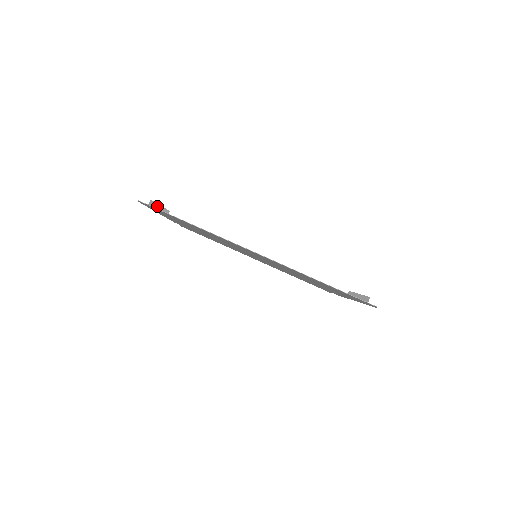
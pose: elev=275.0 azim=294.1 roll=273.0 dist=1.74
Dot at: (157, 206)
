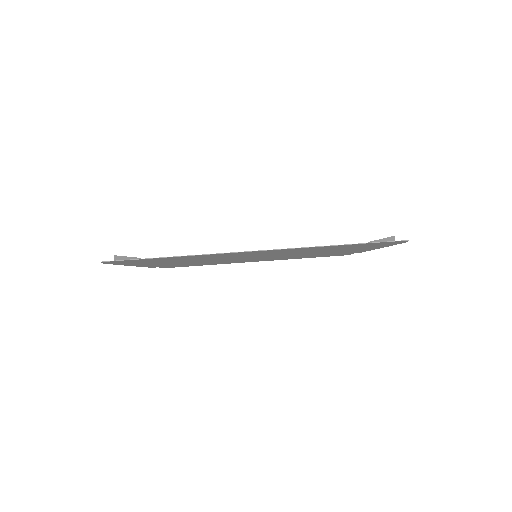
Dot at: (125, 259)
